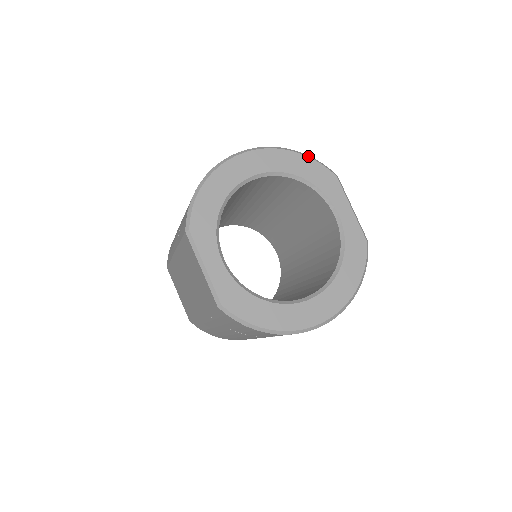
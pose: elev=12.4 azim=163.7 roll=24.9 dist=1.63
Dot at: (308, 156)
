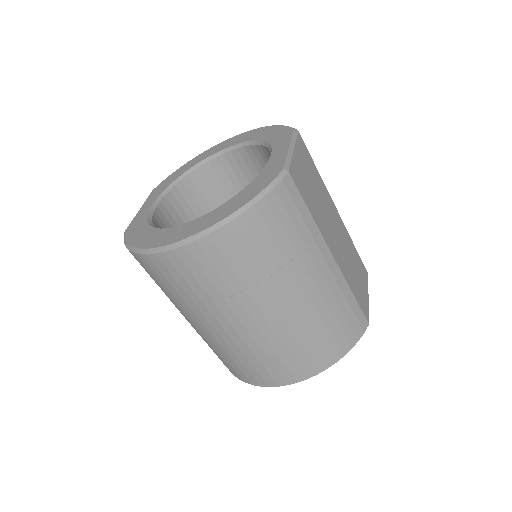
Dot at: (279, 125)
